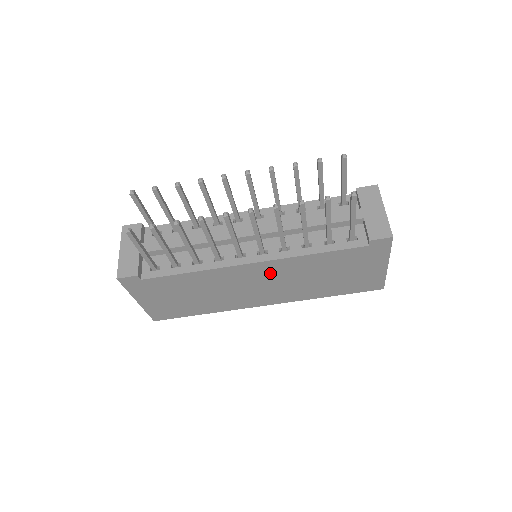
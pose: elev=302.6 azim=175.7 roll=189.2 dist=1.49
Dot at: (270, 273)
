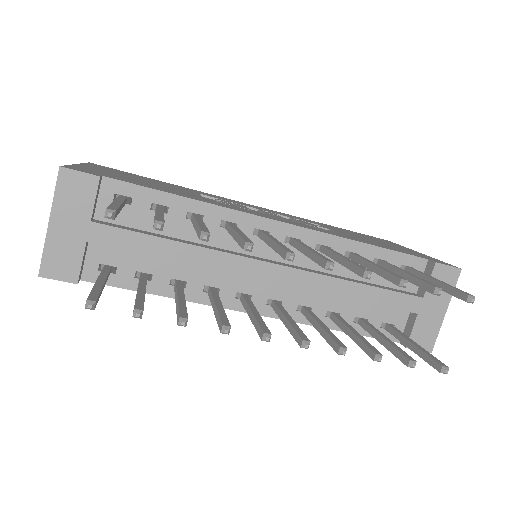
Dot at: occluded
